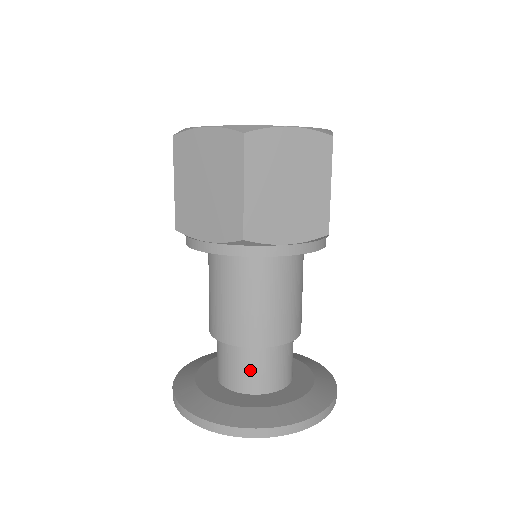
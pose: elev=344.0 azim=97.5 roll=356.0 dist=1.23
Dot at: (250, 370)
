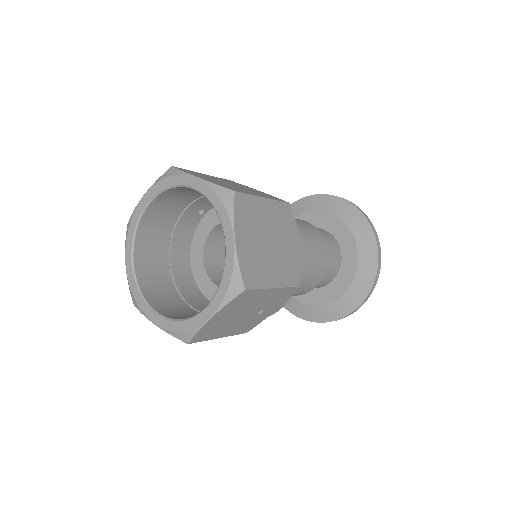
Dot at: occluded
